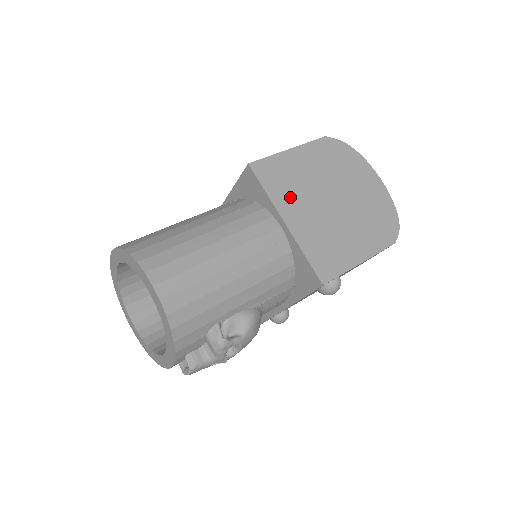
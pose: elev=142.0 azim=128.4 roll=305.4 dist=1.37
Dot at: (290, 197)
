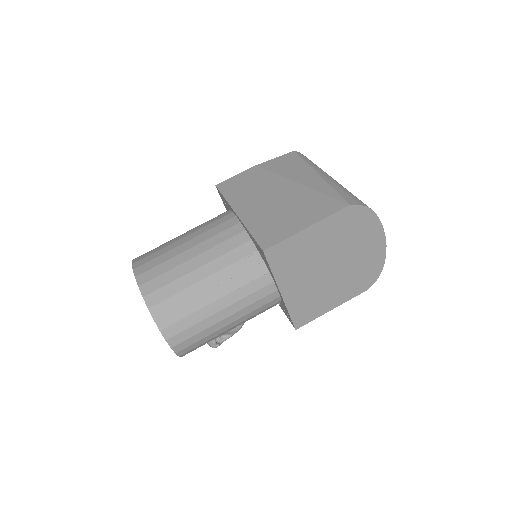
Dot at: (293, 272)
